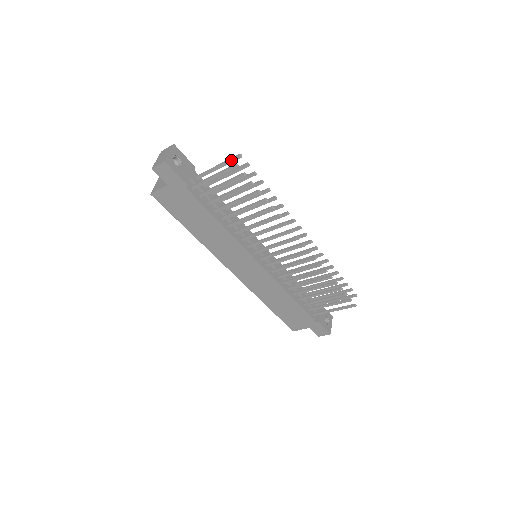
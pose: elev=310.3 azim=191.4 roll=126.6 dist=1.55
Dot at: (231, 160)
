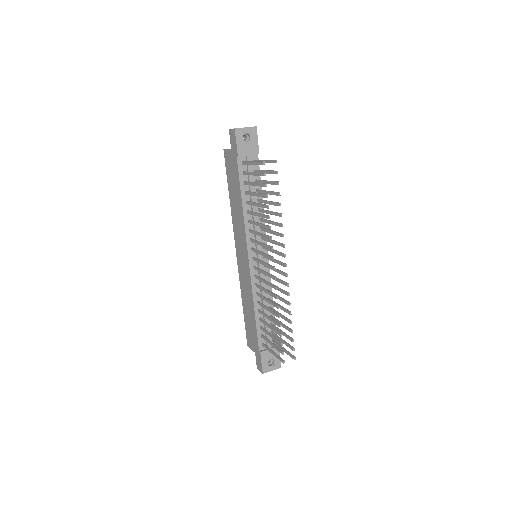
Dot at: (271, 161)
